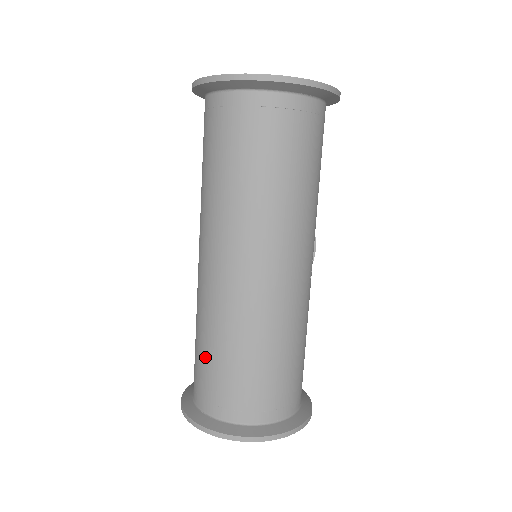
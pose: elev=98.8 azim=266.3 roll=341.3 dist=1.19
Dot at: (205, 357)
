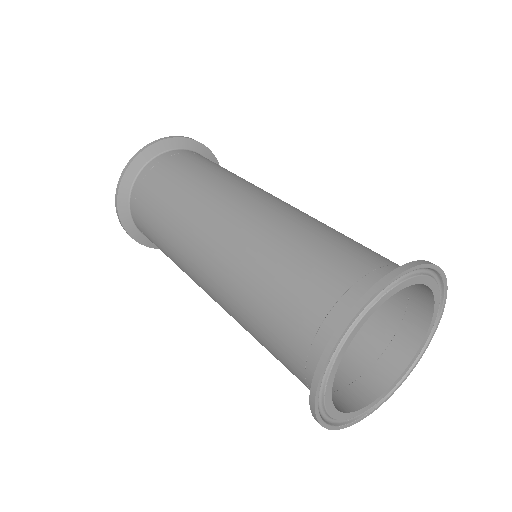
Dot at: (265, 331)
